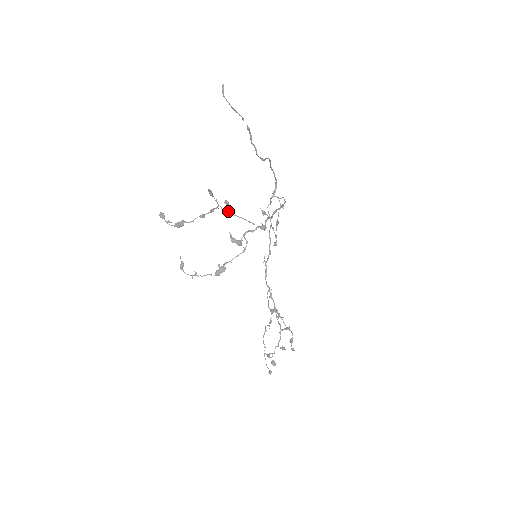
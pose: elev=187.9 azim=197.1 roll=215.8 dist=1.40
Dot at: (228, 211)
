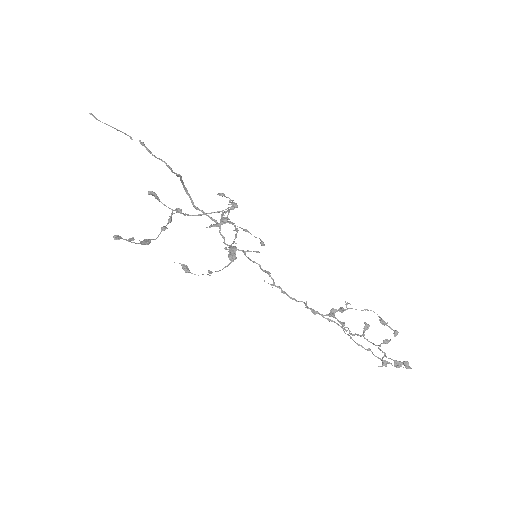
Dot at: (186, 214)
